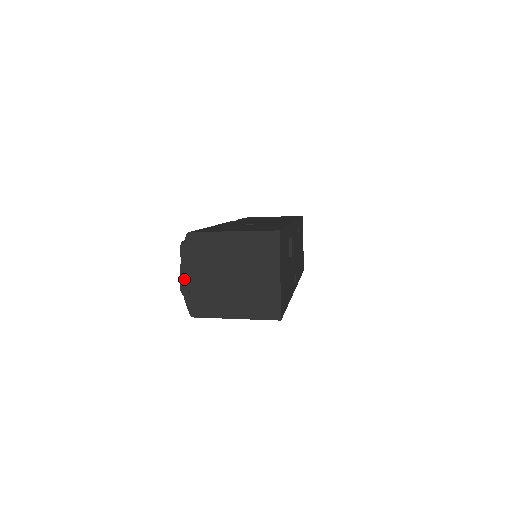
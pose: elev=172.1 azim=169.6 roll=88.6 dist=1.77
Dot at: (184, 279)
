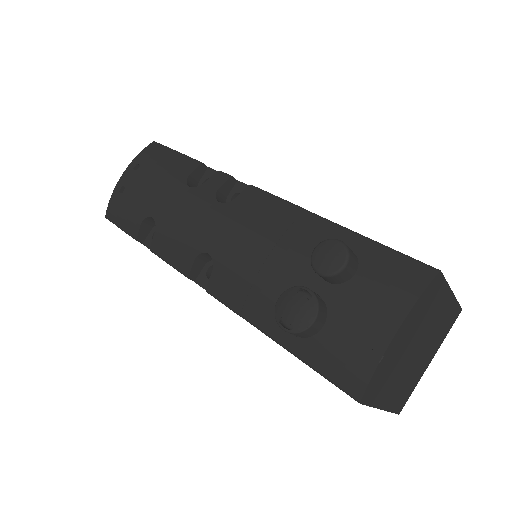
Dot at: (394, 340)
